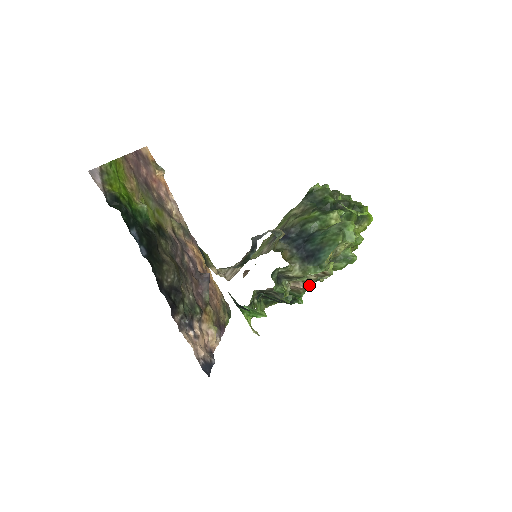
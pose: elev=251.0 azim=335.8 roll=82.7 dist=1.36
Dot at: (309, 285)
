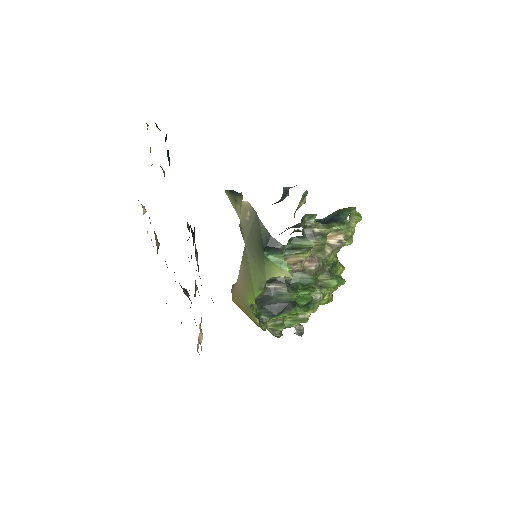
Dot at: (321, 267)
